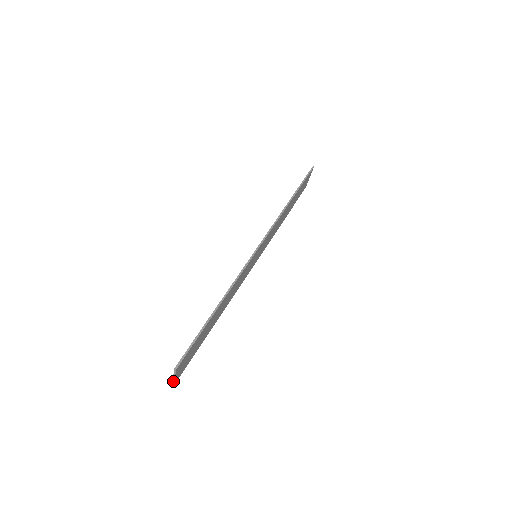
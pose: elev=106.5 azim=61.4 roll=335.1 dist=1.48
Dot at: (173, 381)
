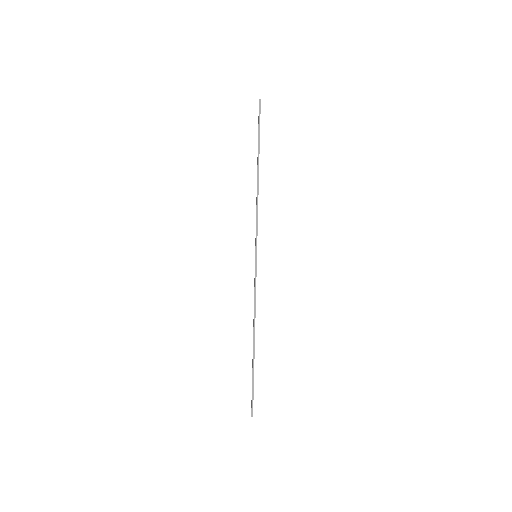
Dot at: occluded
